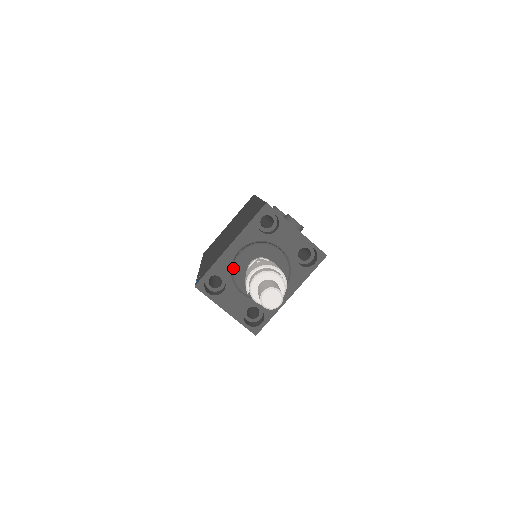
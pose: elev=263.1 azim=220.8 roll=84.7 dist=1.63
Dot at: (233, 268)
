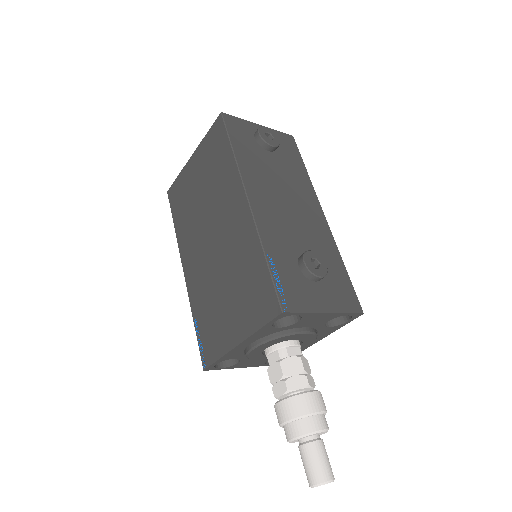
Dot at: (247, 356)
